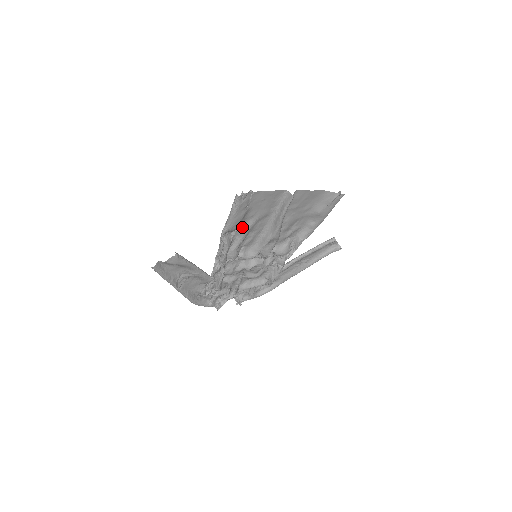
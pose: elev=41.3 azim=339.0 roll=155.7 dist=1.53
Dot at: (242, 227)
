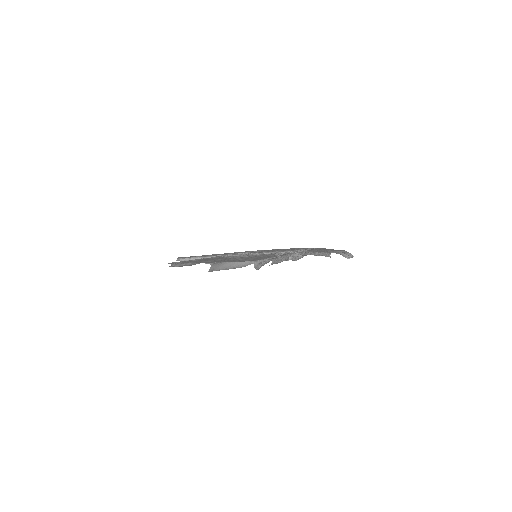
Dot at: occluded
